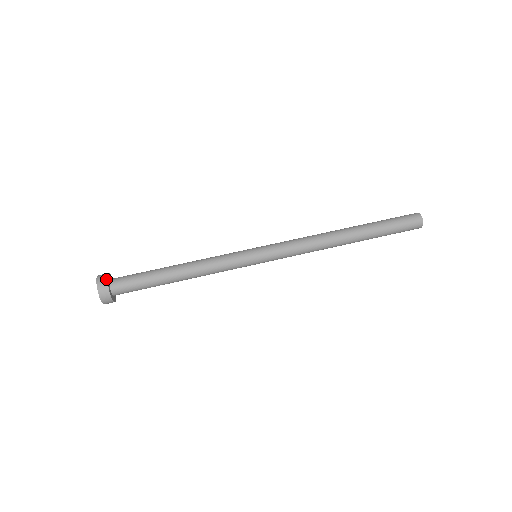
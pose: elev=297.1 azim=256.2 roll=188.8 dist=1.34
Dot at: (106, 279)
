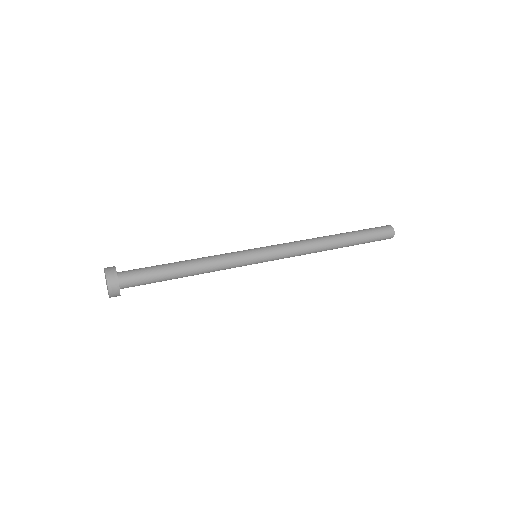
Dot at: (114, 268)
